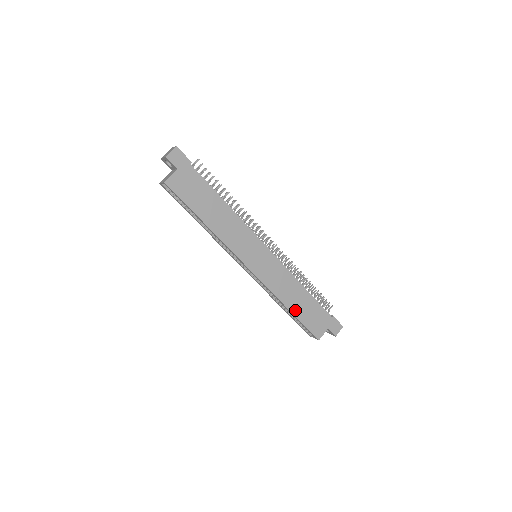
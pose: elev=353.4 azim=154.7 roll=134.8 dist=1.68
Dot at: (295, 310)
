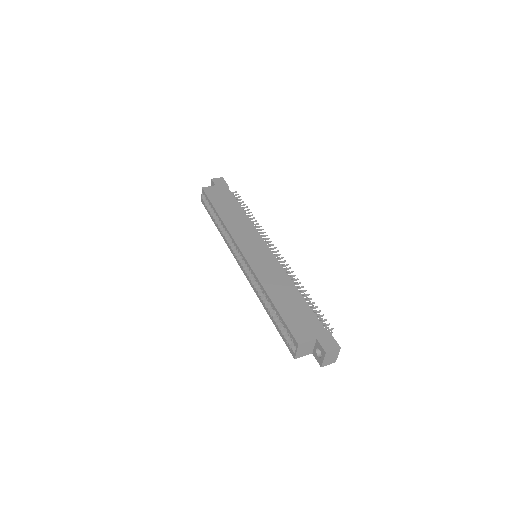
Dot at: (277, 302)
